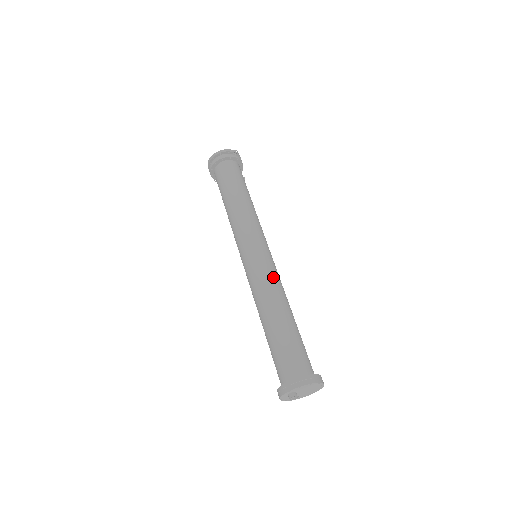
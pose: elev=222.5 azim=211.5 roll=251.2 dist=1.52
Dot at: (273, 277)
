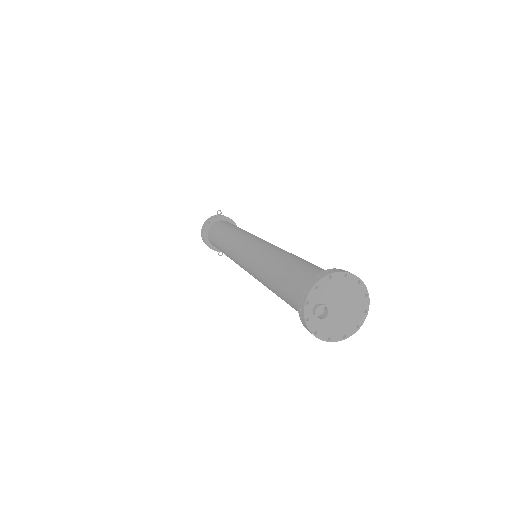
Dot at: (268, 246)
